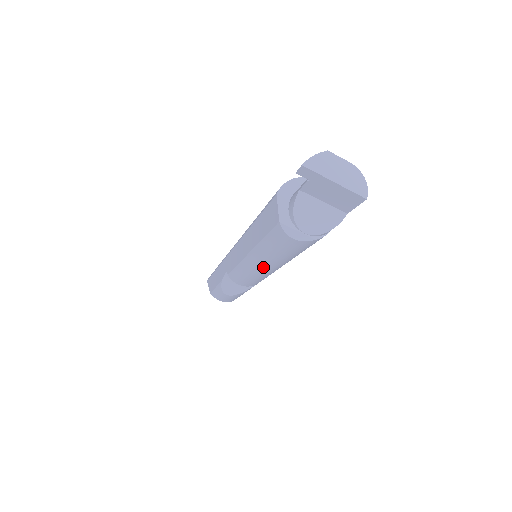
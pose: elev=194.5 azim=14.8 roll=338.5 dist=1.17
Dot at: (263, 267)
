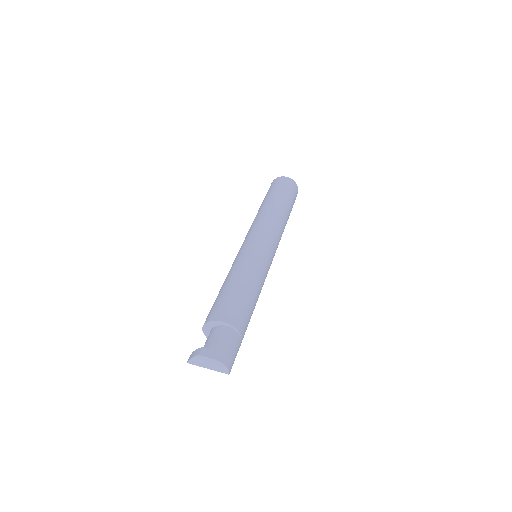
Dot at: occluded
